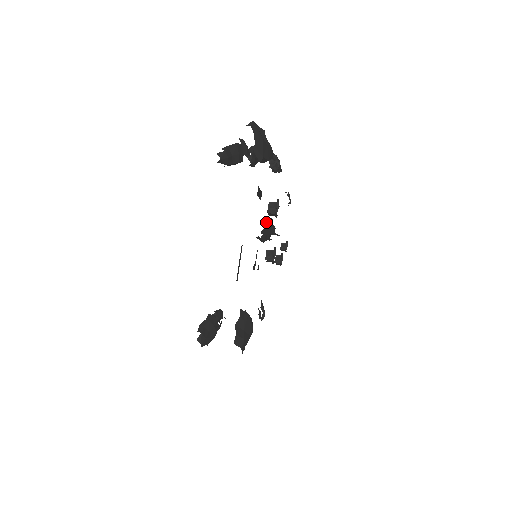
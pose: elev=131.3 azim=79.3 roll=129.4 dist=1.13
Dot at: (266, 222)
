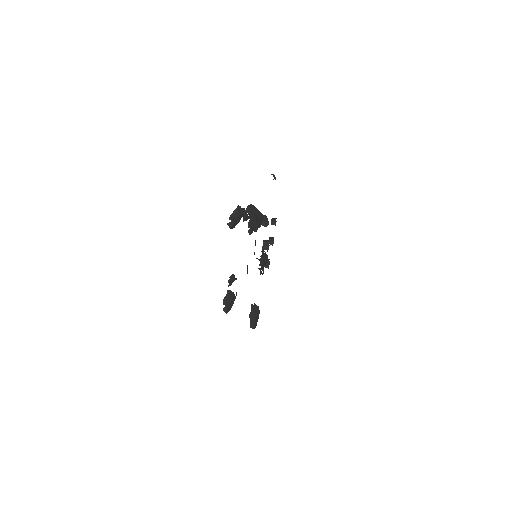
Dot at: (262, 259)
